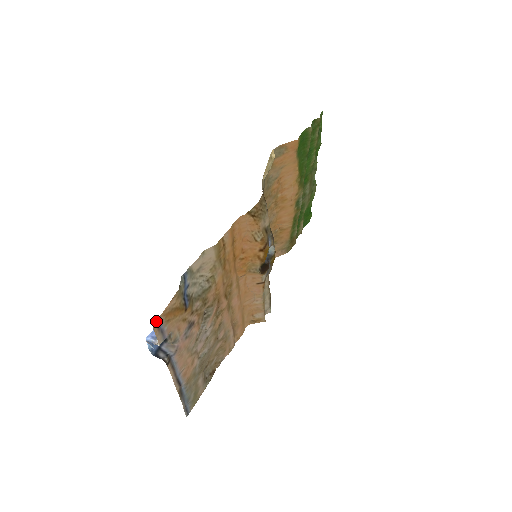
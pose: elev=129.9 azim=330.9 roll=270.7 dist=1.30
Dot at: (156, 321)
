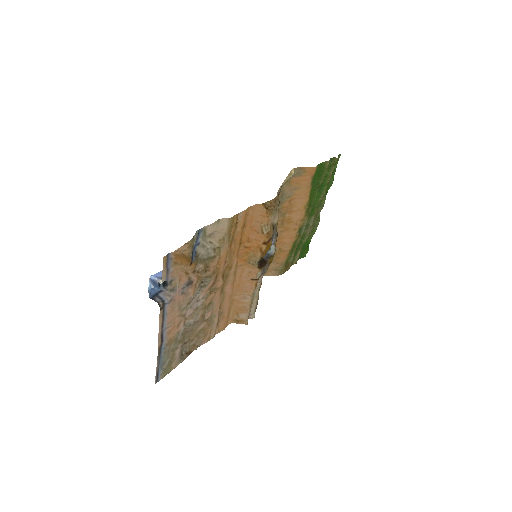
Dot at: (167, 256)
